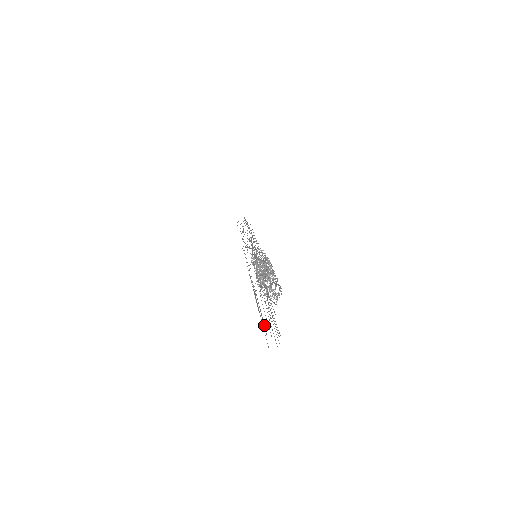
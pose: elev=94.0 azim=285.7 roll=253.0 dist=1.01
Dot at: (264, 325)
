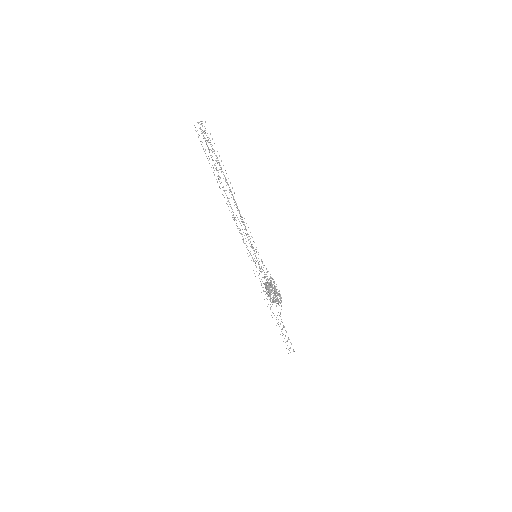
Dot at: (290, 352)
